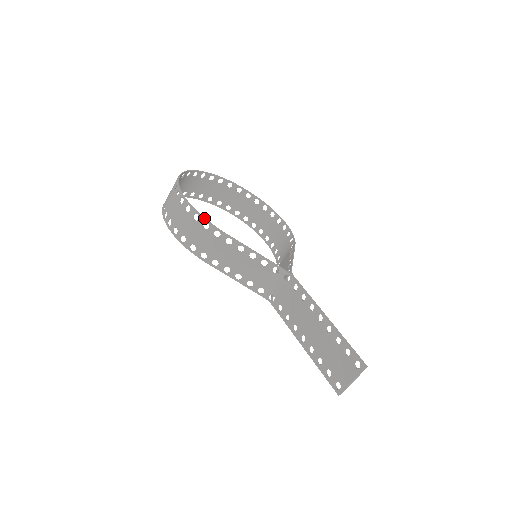
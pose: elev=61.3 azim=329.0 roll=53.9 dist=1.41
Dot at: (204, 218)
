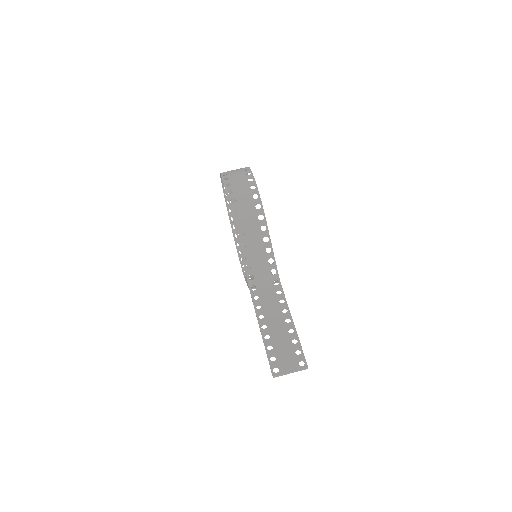
Dot at: (261, 201)
